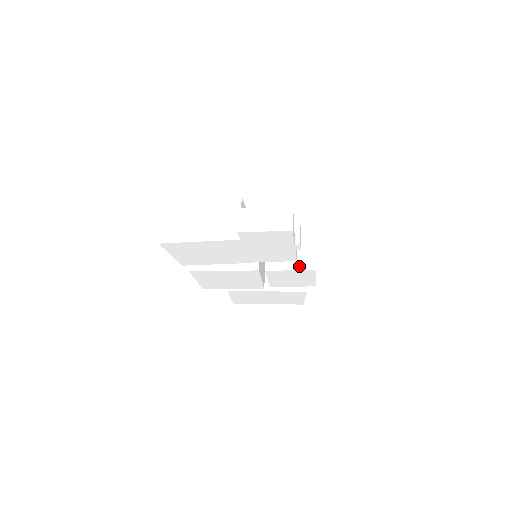
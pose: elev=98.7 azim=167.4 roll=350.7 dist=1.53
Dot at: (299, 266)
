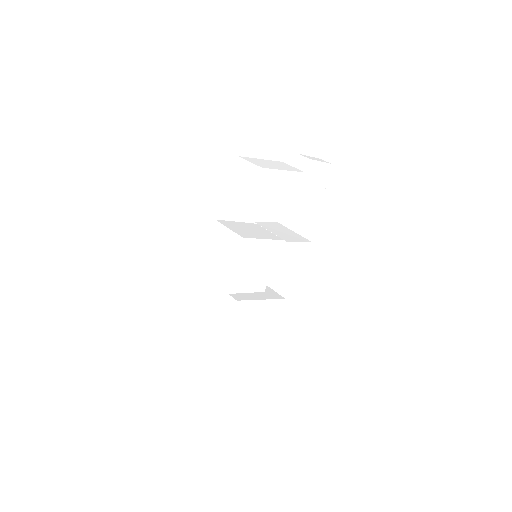
Dot at: (301, 240)
